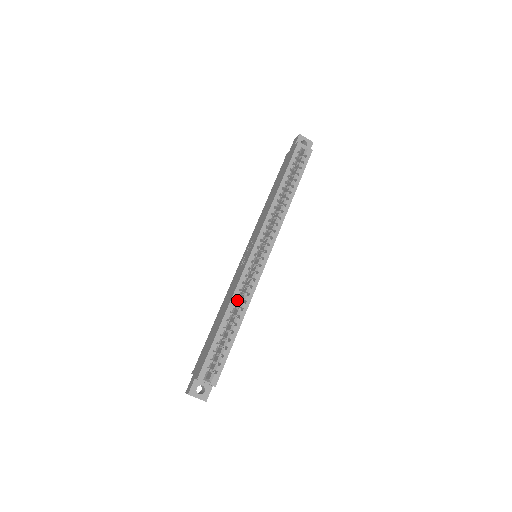
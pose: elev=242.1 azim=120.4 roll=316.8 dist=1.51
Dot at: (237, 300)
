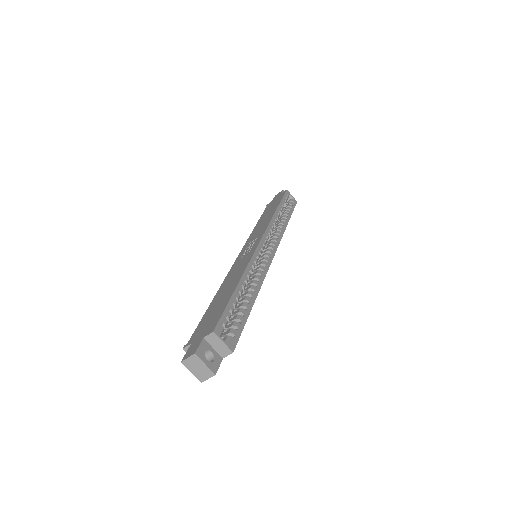
Dot at: (250, 274)
